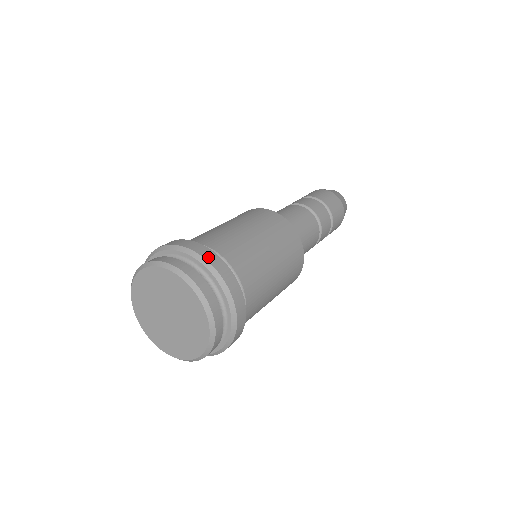
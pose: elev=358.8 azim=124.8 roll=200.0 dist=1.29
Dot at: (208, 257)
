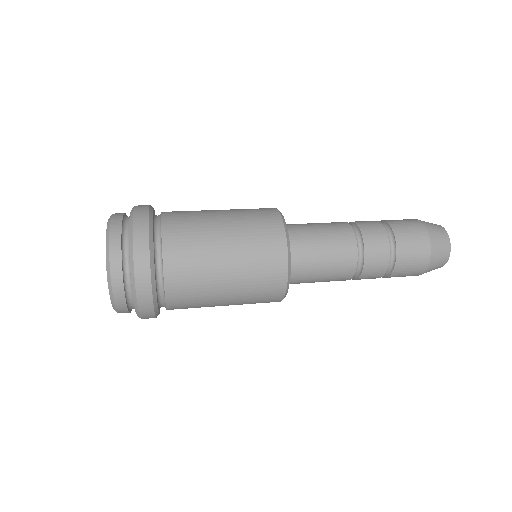
Dot at: occluded
